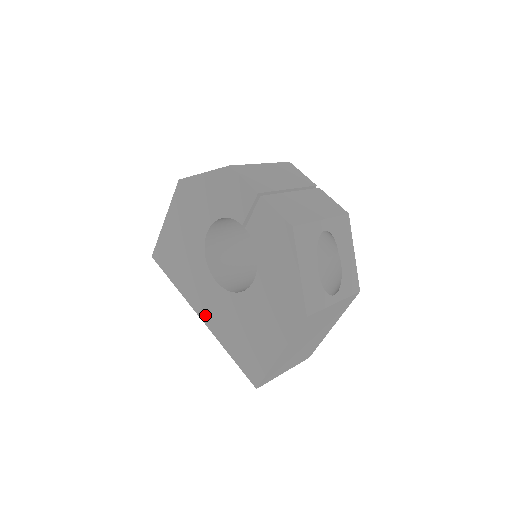
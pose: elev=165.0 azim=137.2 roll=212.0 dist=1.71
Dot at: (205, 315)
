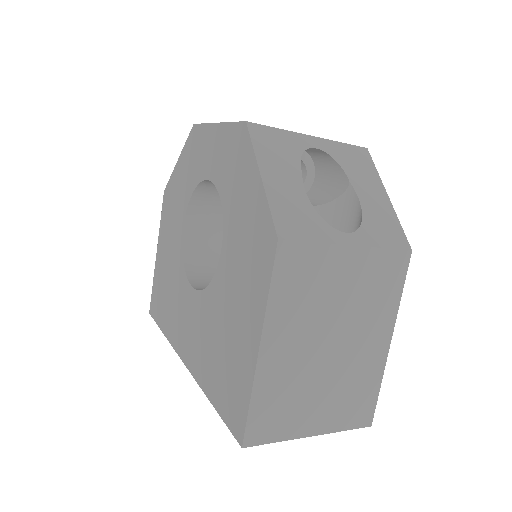
Dot at: (187, 353)
